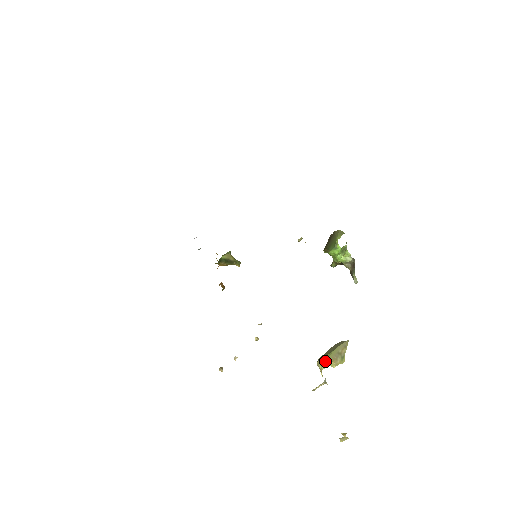
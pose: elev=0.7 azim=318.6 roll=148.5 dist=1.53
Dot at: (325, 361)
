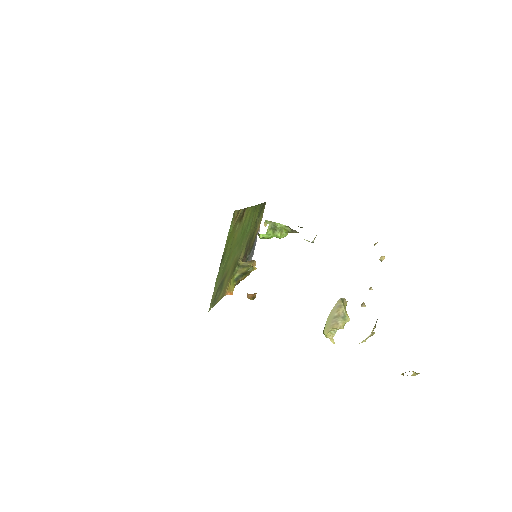
Dot at: (323, 333)
